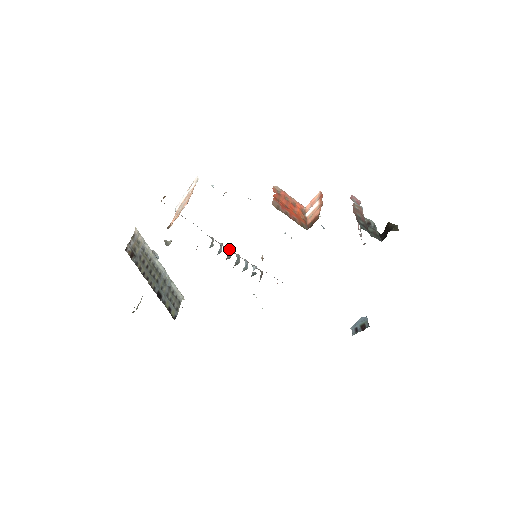
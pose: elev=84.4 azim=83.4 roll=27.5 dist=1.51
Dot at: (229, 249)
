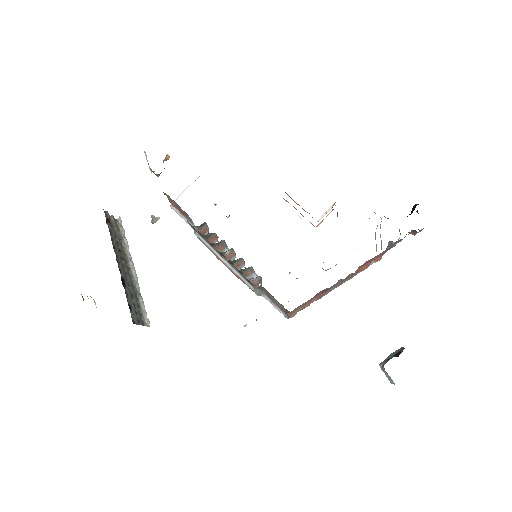
Dot at: (224, 249)
